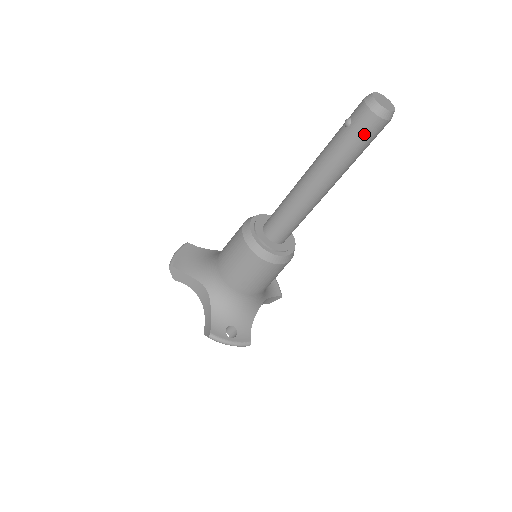
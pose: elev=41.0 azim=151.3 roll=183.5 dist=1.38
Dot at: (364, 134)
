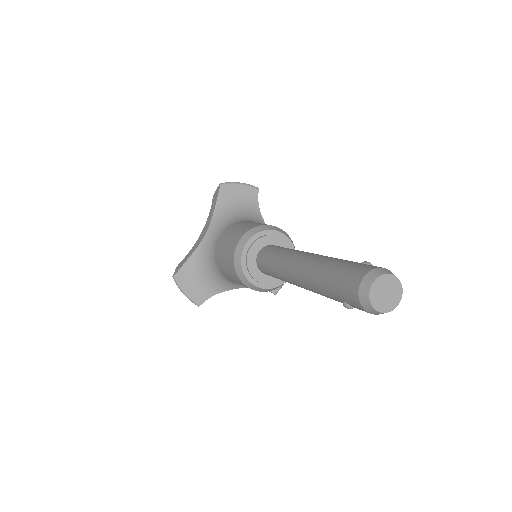
Dot at: occluded
